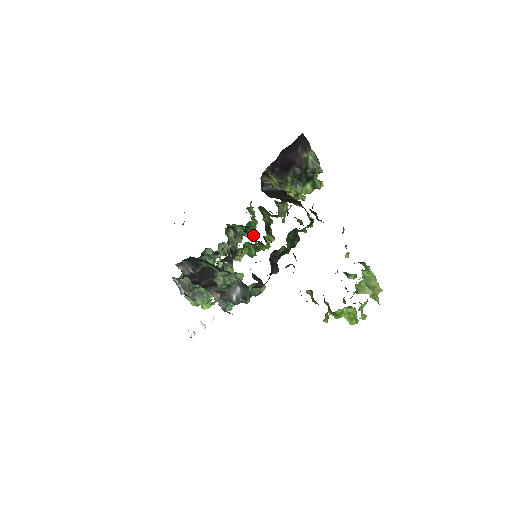
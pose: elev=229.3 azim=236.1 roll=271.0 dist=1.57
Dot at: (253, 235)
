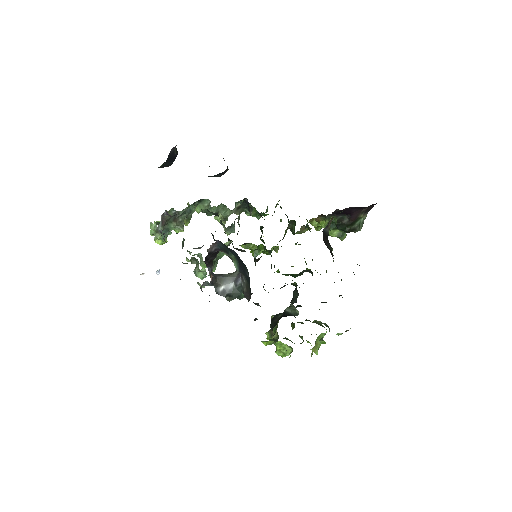
Dot at: (261, 228)
